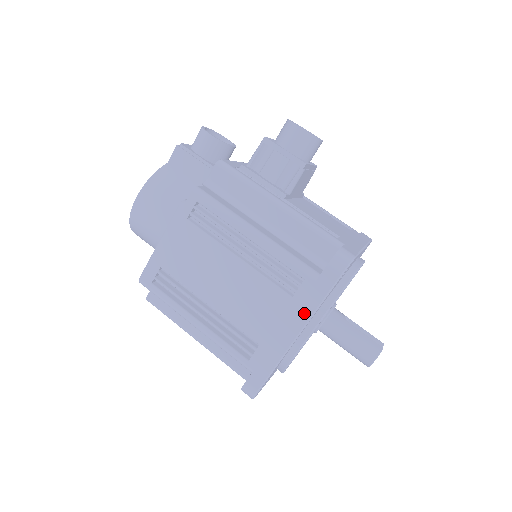
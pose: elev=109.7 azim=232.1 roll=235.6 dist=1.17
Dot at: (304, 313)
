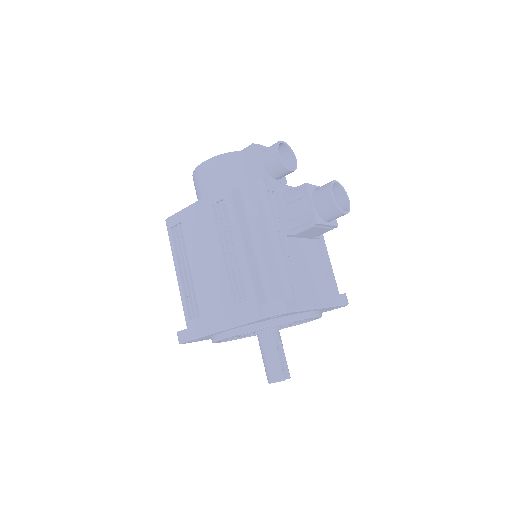
Dot at: (233, 321)
